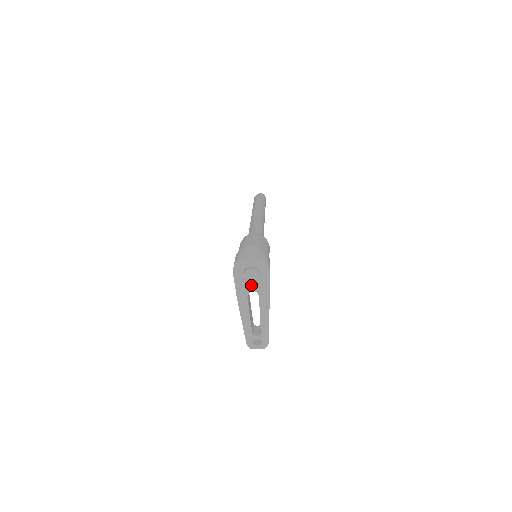
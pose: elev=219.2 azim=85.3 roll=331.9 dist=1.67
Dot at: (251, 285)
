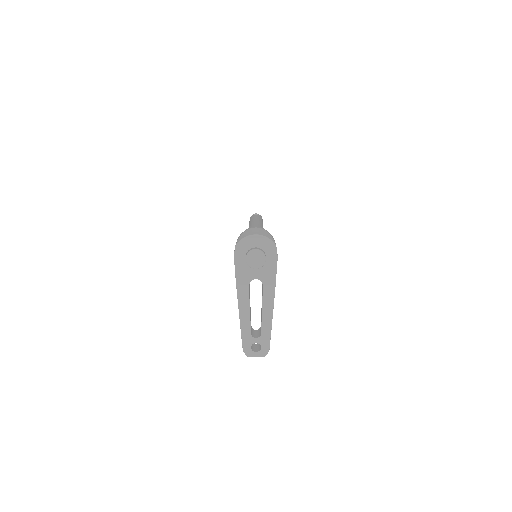
Dot at: (254, 271)
